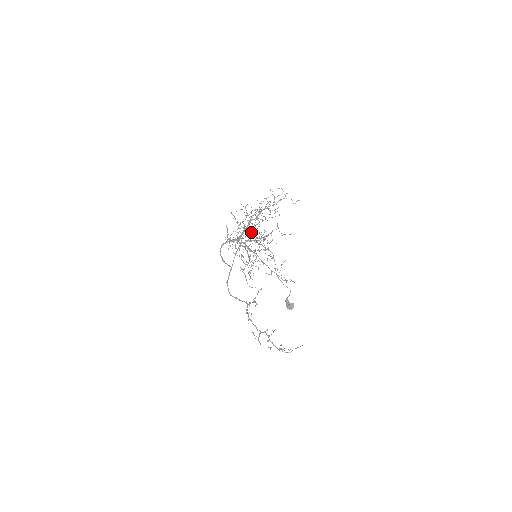
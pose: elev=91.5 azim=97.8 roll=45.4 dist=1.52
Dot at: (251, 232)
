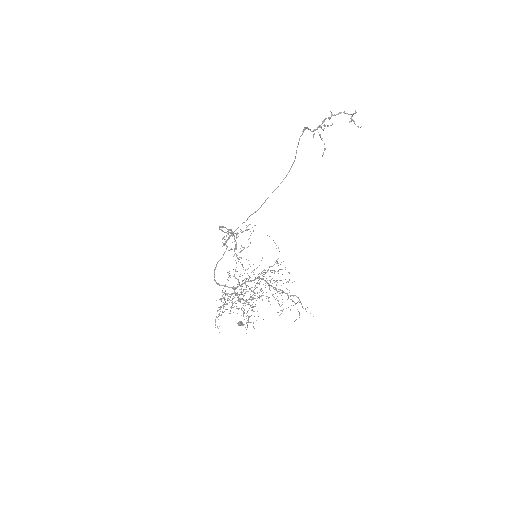
Dot at: occluded
